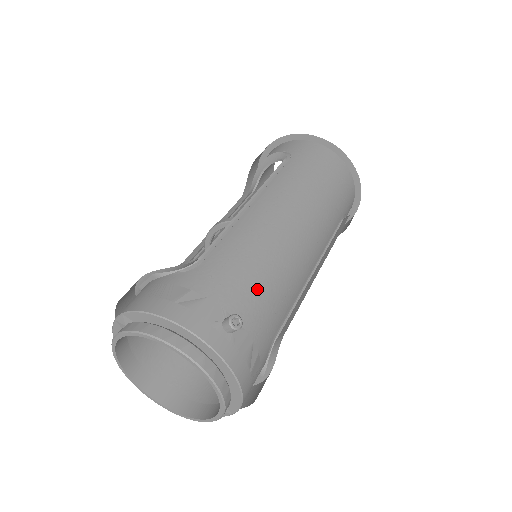
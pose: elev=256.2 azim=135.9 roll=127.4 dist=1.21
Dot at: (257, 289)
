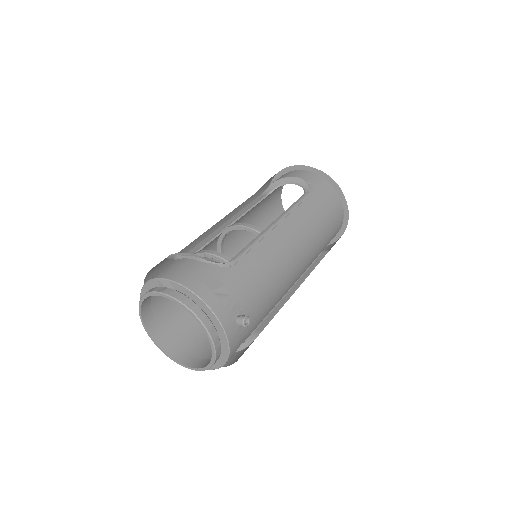
Dot at: (262, 298)
